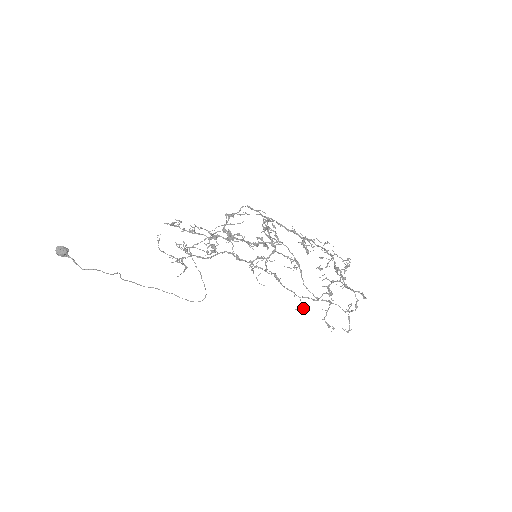
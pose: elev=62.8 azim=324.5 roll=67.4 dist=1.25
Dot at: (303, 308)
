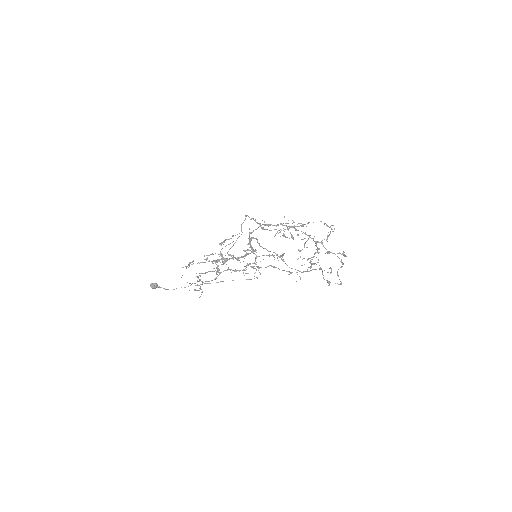
Dot at: (300, 279)
